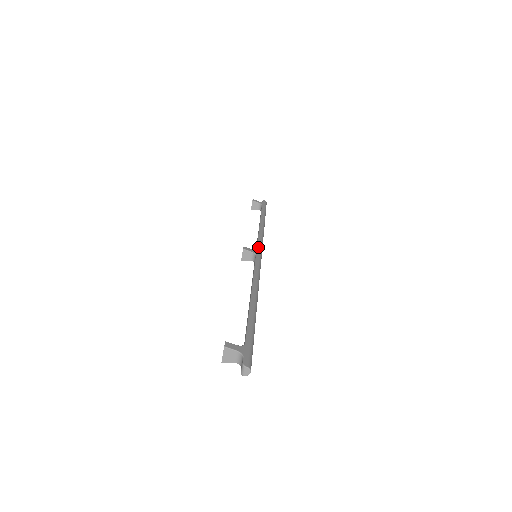
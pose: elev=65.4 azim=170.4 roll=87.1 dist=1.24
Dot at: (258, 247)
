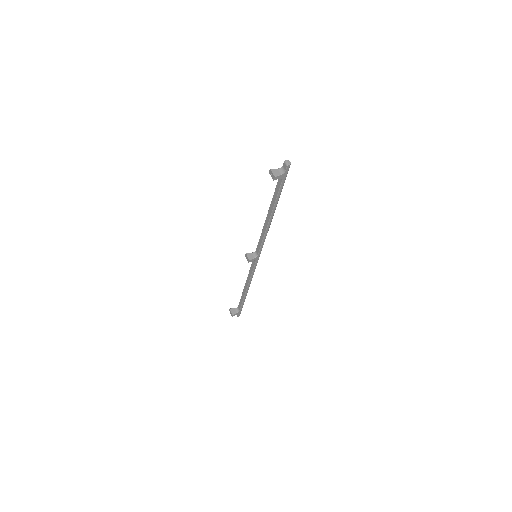
Dot at: occluded
